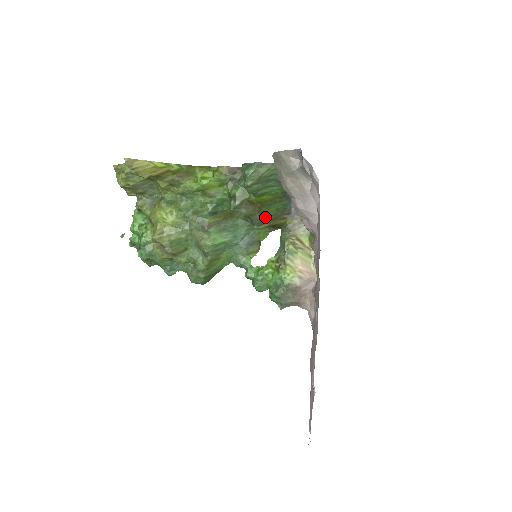
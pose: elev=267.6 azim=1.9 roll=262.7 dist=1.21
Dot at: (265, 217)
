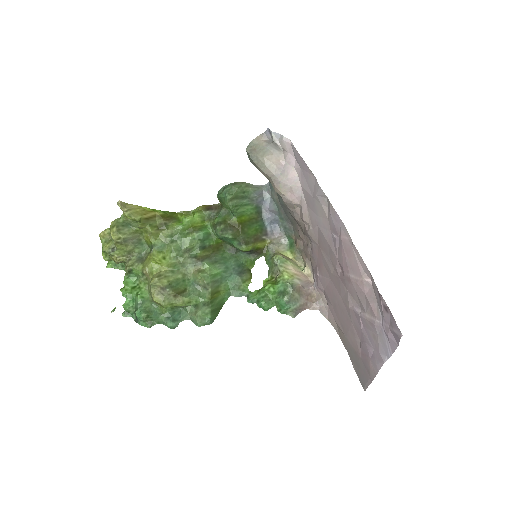
Dot at: (249, 237)
